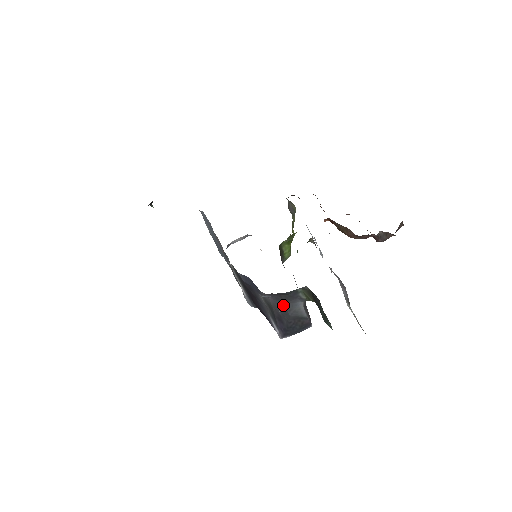
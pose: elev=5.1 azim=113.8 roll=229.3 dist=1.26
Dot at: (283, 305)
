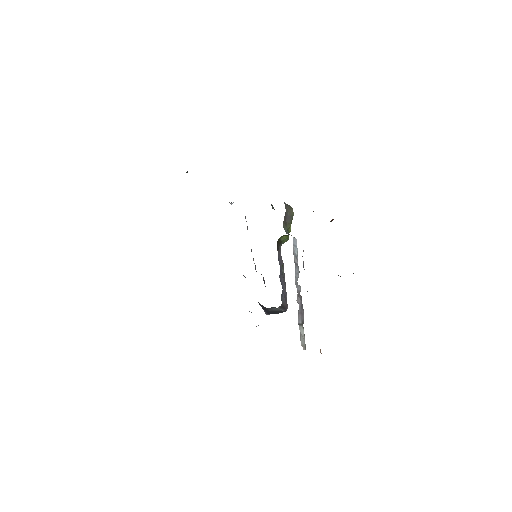
Dot at: (265, 307)
